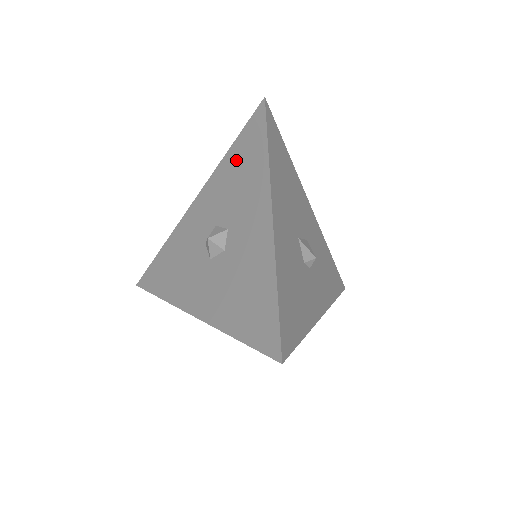
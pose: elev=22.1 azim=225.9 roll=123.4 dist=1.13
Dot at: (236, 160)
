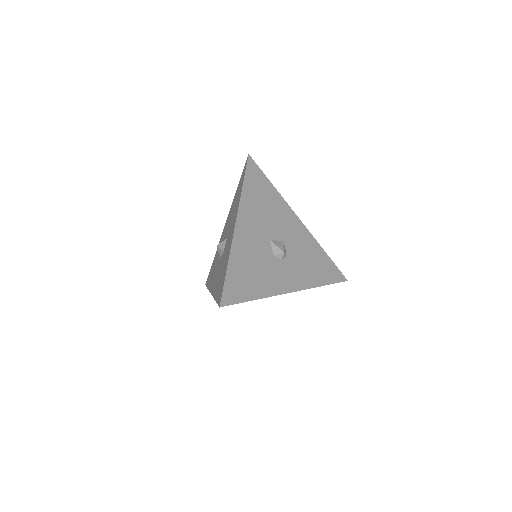
Dot at: (236, 196)
